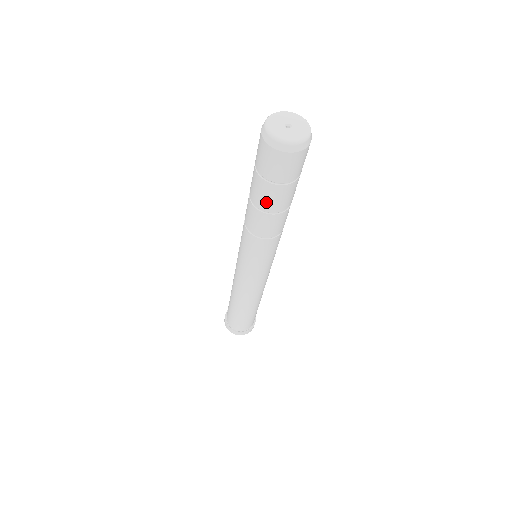
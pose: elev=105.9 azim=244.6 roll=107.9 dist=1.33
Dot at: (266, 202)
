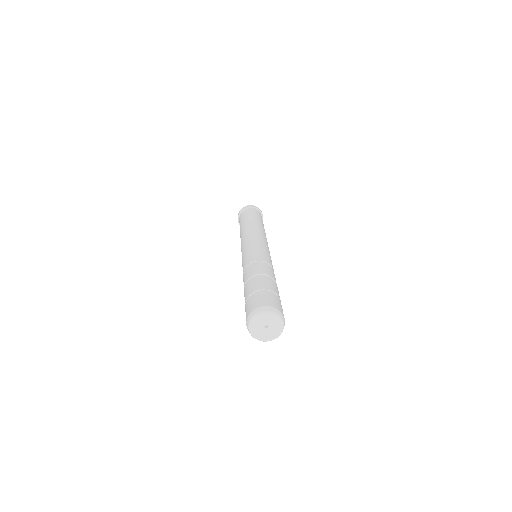
Dot at: occluded
